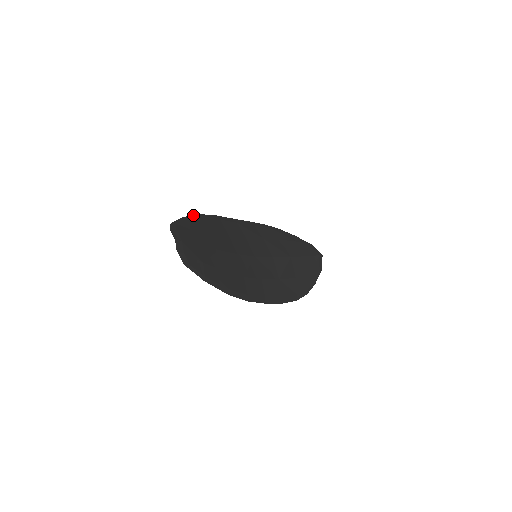
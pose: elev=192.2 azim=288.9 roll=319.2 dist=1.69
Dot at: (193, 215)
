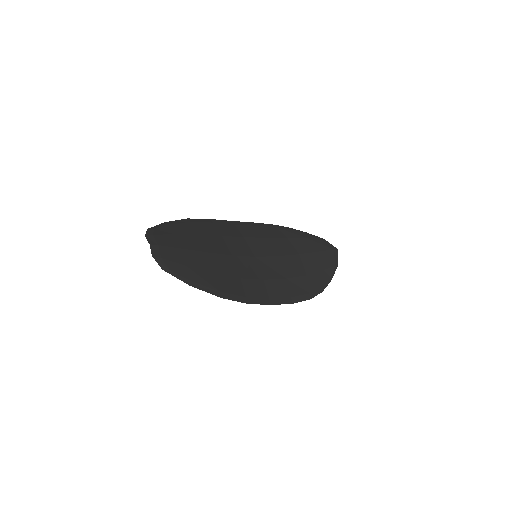
Dot at: (178, 220)
